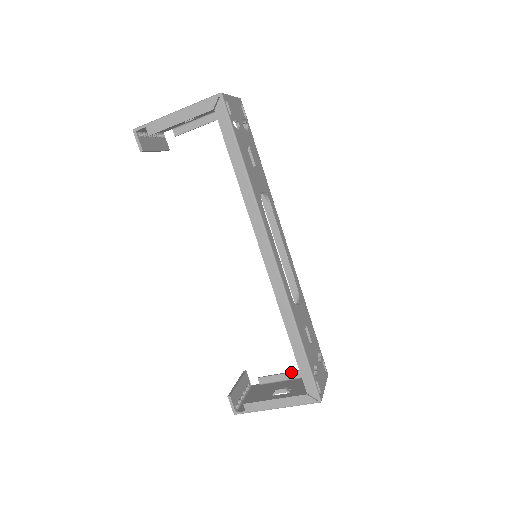
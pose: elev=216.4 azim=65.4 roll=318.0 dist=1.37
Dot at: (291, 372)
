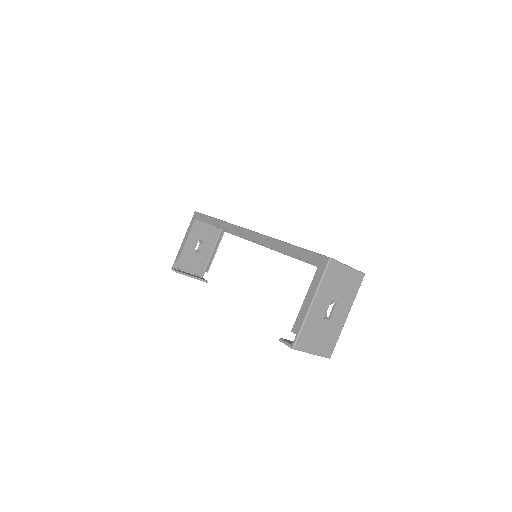
Dot at: occluded
